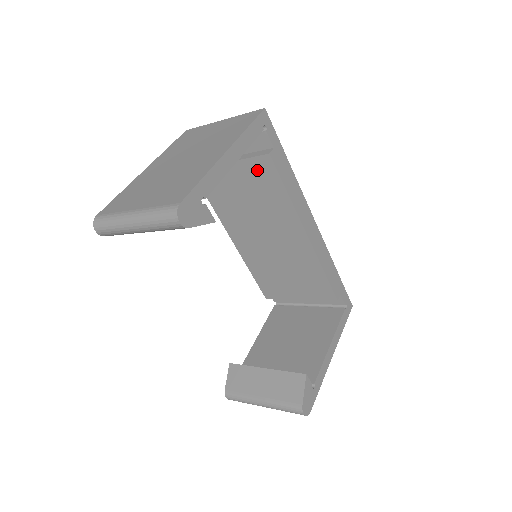
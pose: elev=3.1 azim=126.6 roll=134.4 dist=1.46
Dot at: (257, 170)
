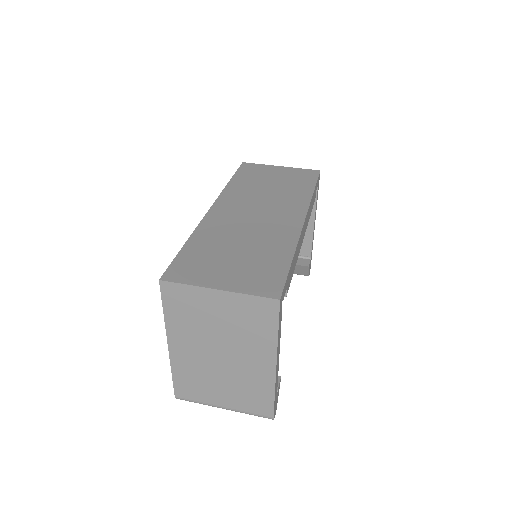
Dot at: occluded
